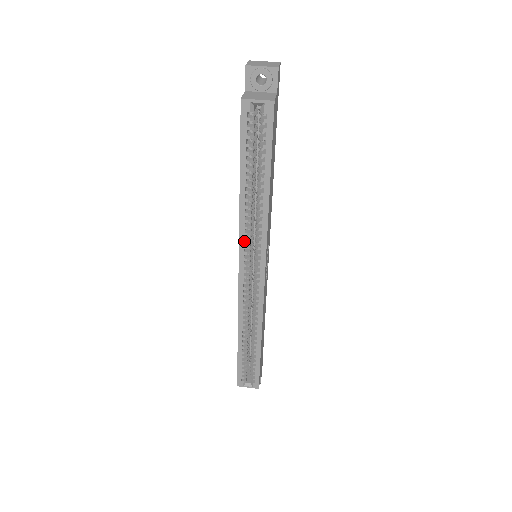
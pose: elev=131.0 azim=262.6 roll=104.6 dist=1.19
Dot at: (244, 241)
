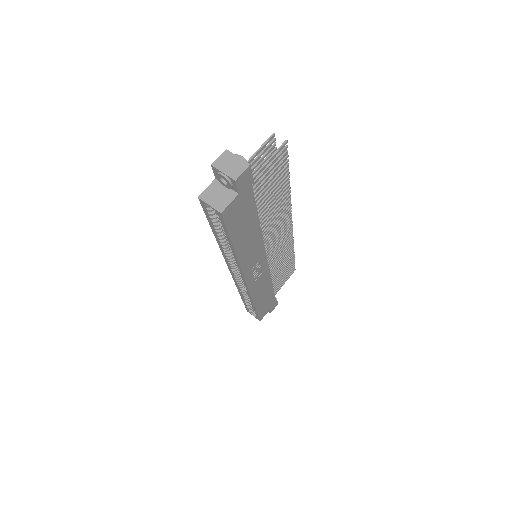
Dot at: (227, 260)
